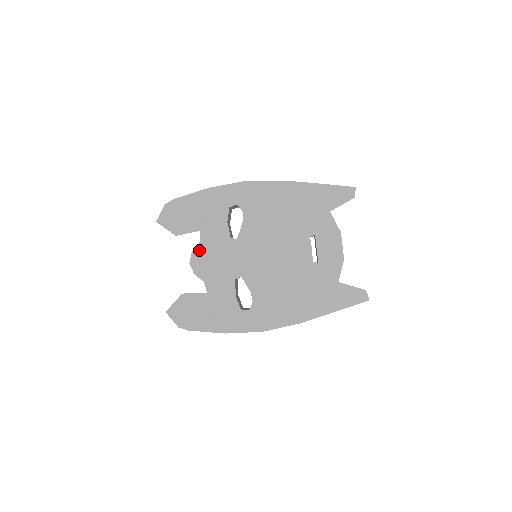
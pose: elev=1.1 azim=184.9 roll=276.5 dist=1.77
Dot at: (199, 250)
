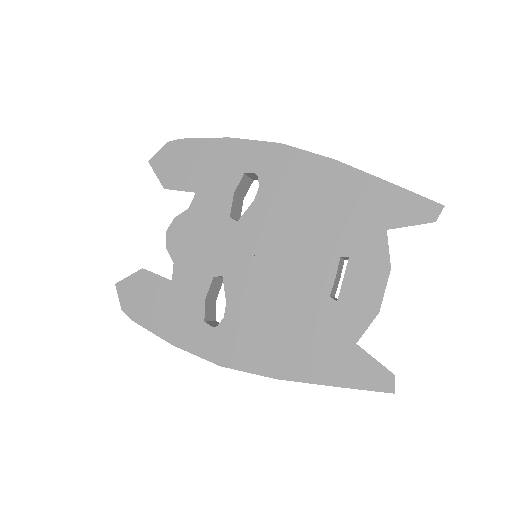
Dot at: (184, 218)
